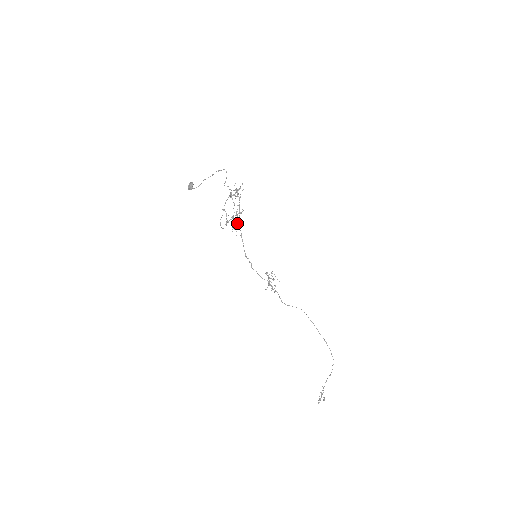
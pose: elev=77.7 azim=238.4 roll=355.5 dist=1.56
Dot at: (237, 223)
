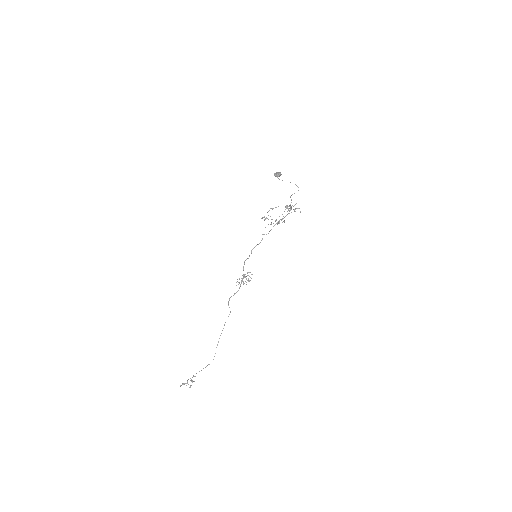
Dot at: (273, 226)
